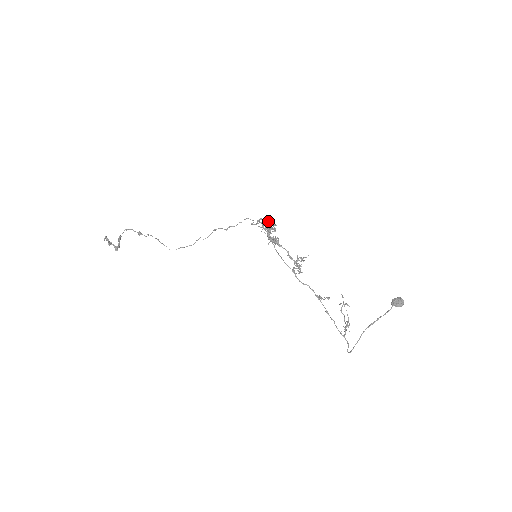
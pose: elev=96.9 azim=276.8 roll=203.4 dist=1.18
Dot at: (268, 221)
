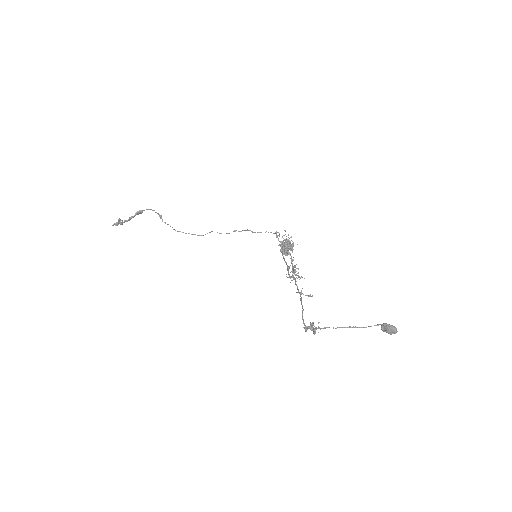
Dot at: occluded
